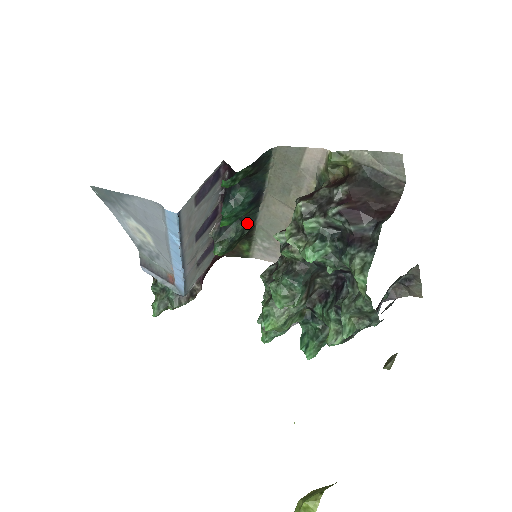
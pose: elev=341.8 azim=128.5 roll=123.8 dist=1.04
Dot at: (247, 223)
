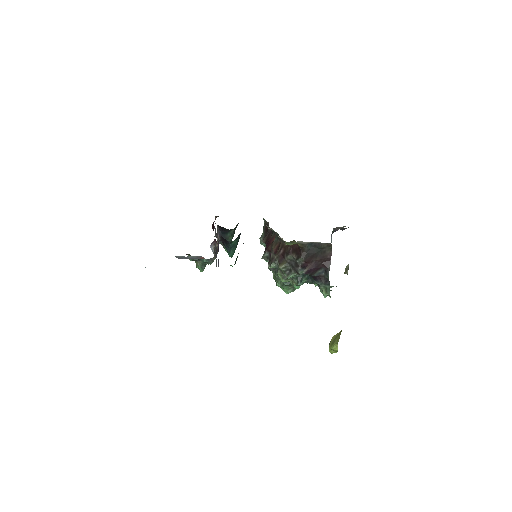
Dot at: (235, 227)
